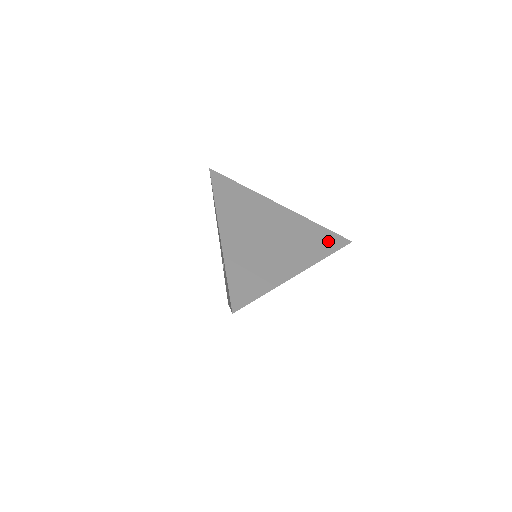
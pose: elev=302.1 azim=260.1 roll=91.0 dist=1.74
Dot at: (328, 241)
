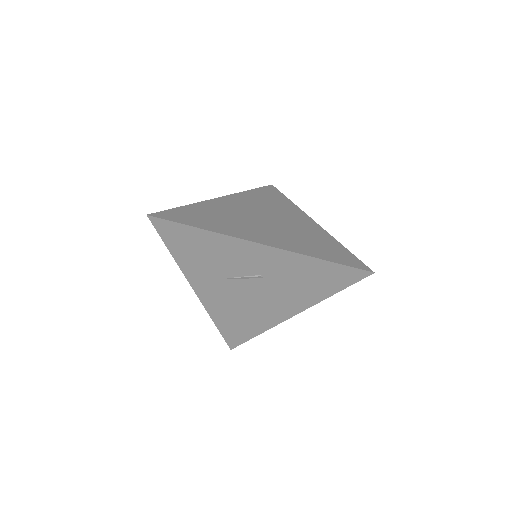
Dot at: (337, 255)
